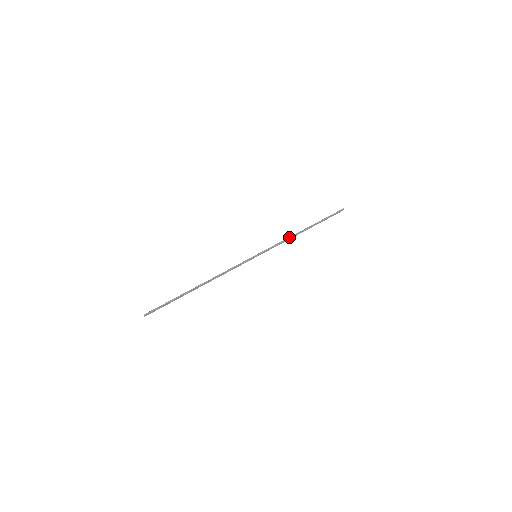
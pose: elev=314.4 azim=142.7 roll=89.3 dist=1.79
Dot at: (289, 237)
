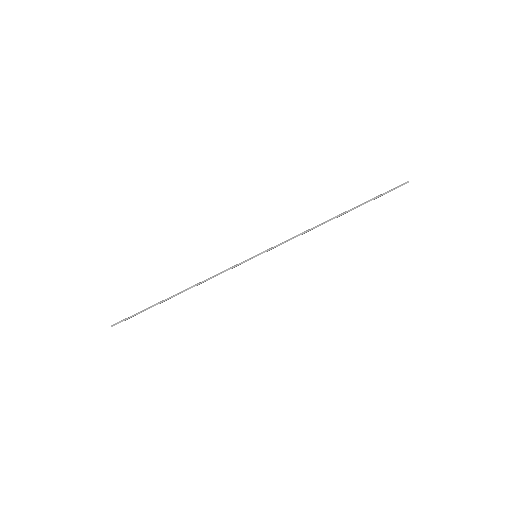
Dot at: (308, 229)
